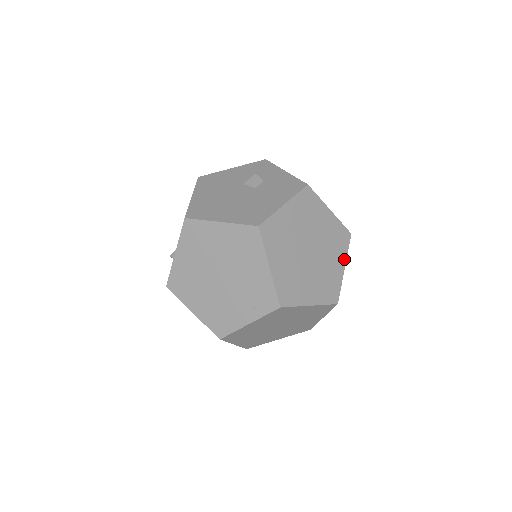
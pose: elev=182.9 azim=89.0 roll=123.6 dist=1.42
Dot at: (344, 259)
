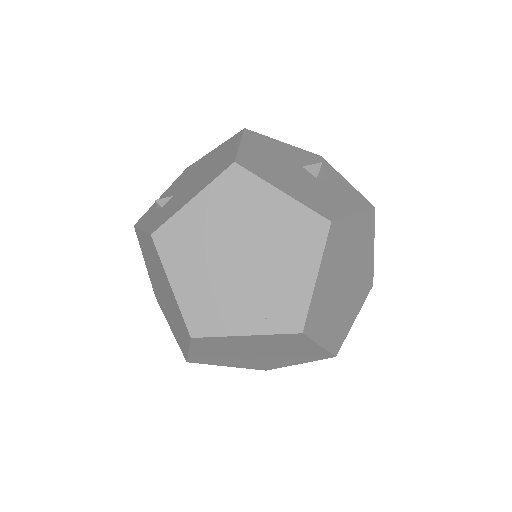
Dot at: (359, 309)
